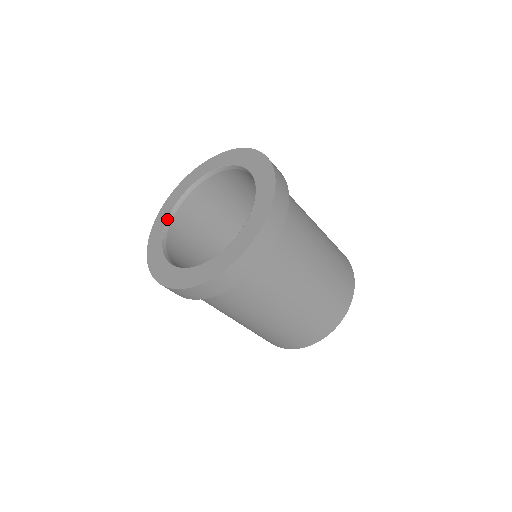
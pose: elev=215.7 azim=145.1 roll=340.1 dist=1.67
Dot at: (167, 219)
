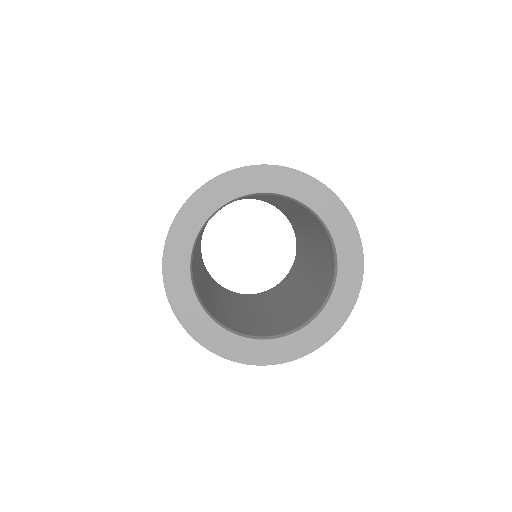
Dot at: (195, 295)
